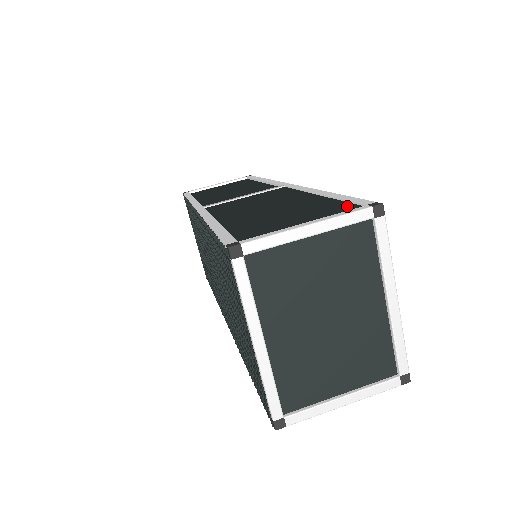
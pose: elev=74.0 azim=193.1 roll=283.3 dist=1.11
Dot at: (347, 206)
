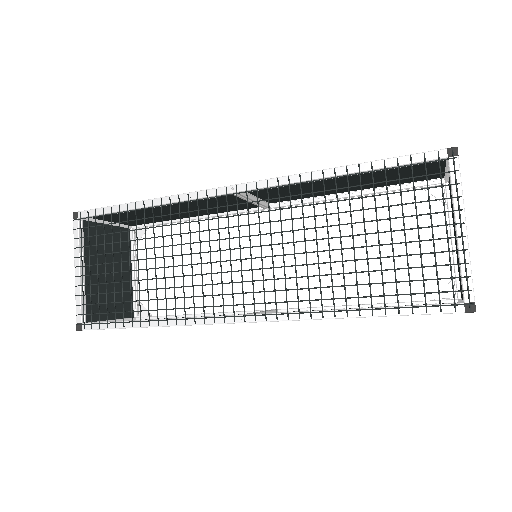
Dot at: occluded
